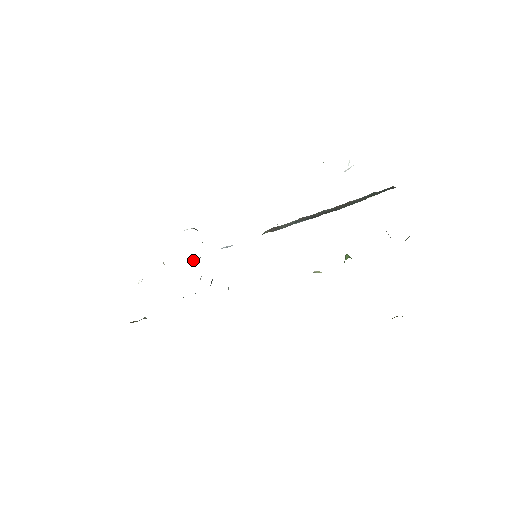
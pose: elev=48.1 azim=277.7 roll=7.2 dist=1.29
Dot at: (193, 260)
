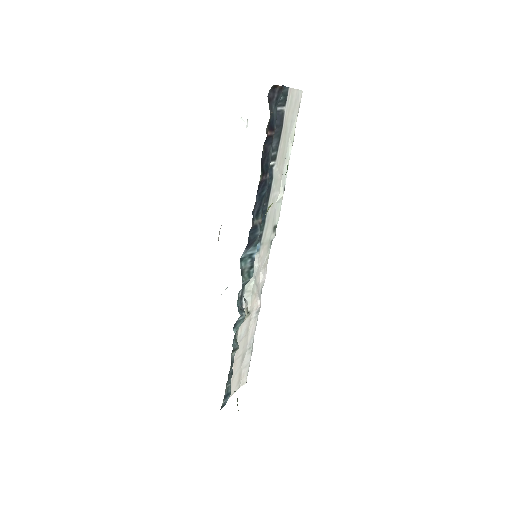
Dot at: occluded
